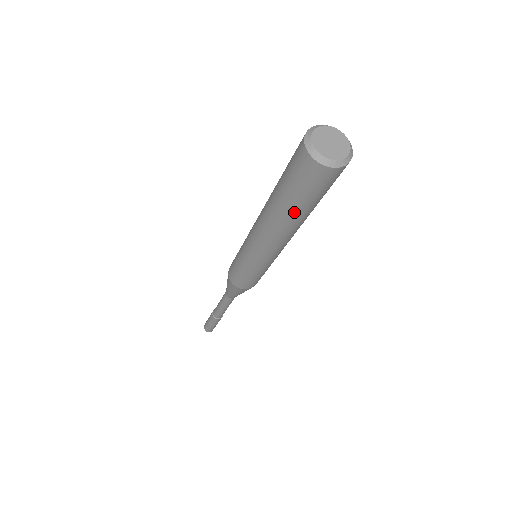
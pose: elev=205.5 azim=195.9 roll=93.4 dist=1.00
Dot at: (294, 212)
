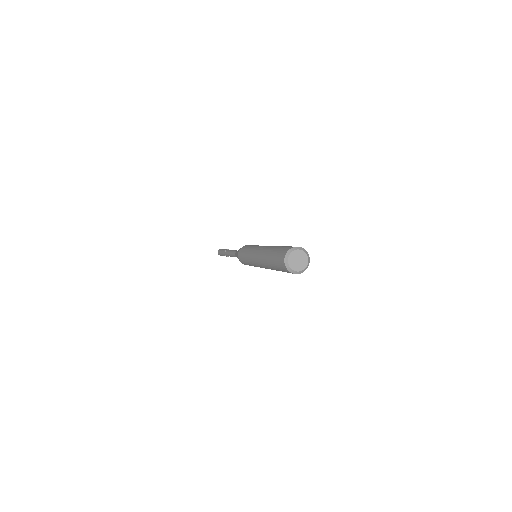
Dot at: (270, 264)
